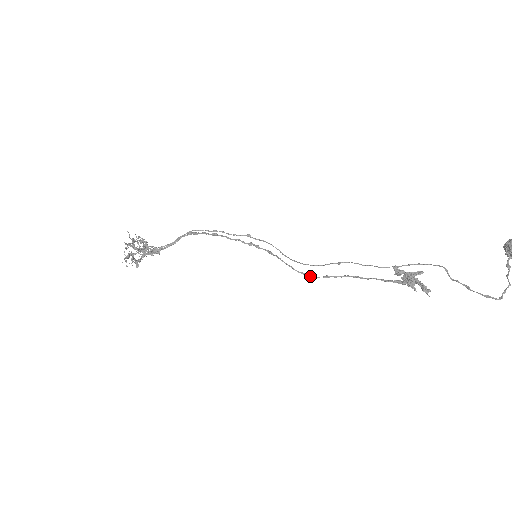
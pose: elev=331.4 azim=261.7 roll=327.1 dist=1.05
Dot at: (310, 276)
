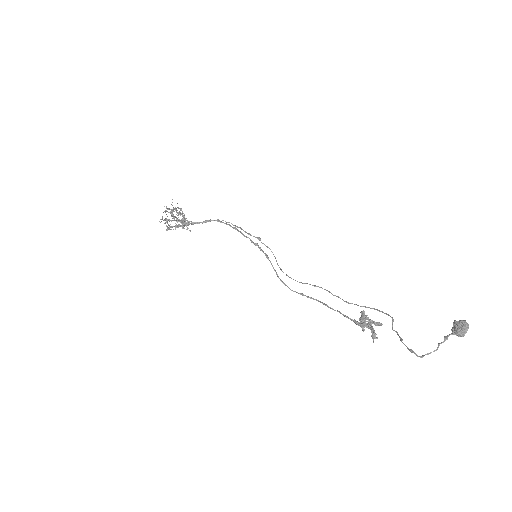
Dot at: (288, 287)
